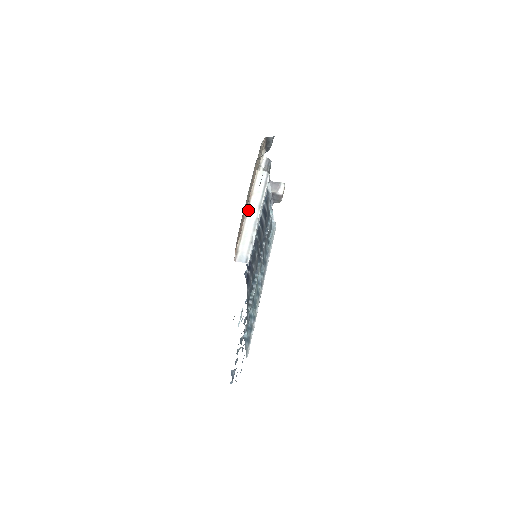
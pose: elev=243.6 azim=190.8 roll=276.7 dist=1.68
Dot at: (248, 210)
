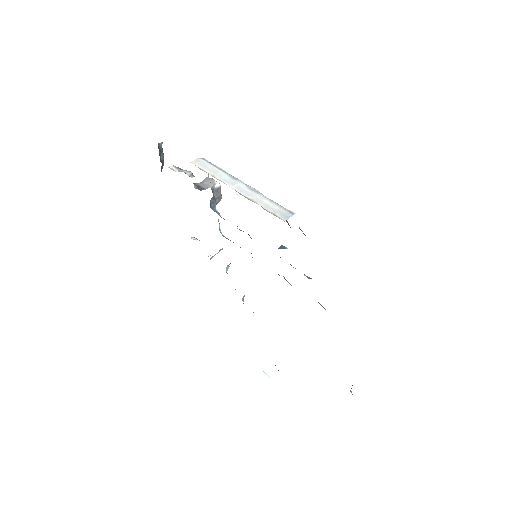
Dot at: occluded
